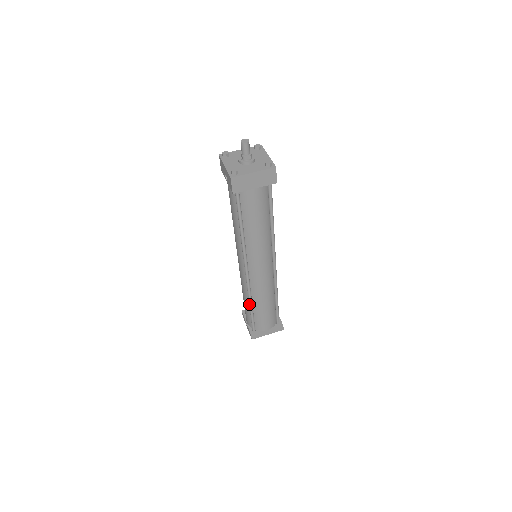
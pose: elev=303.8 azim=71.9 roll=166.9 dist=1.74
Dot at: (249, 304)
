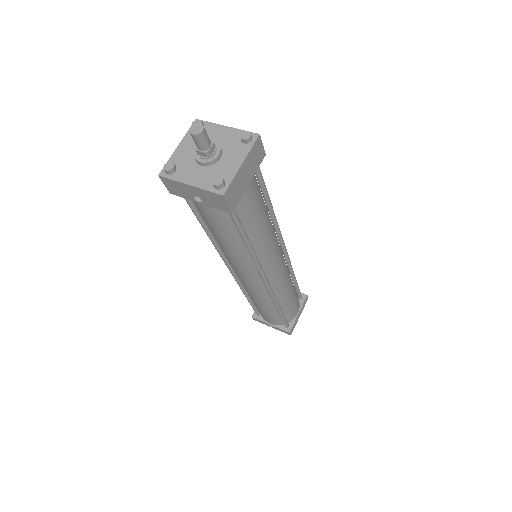
Dot at: (277, 309)
